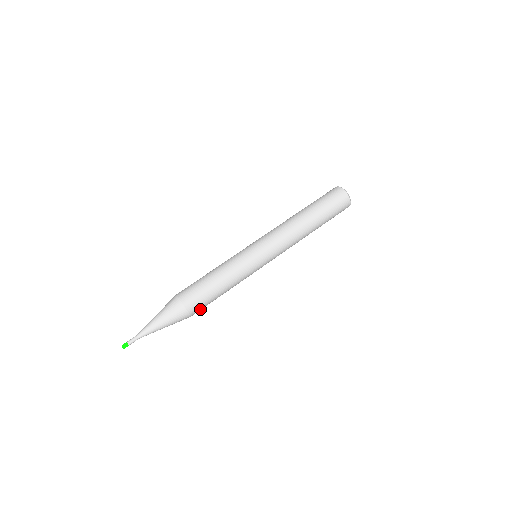
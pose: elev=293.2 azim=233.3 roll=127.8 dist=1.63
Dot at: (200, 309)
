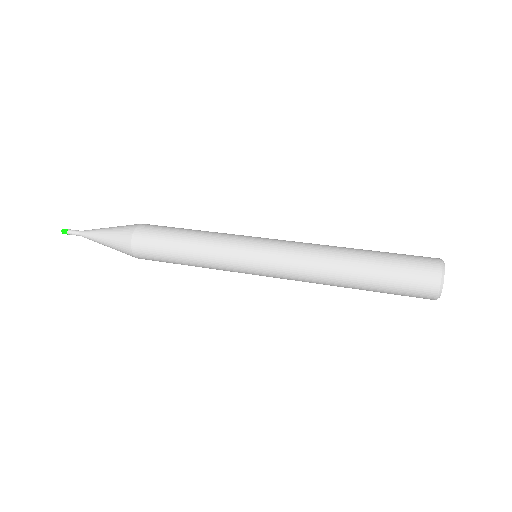
Dot at: (149, 257)
